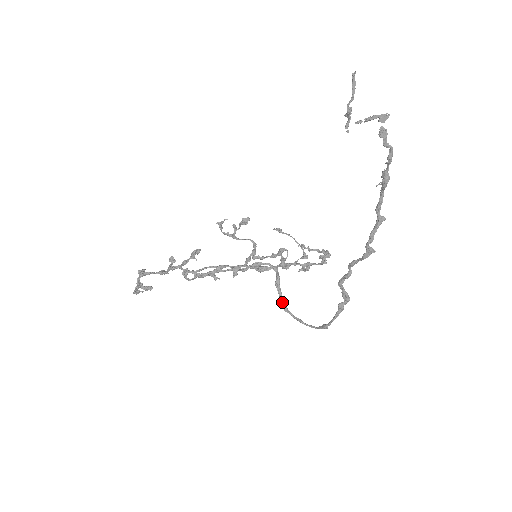
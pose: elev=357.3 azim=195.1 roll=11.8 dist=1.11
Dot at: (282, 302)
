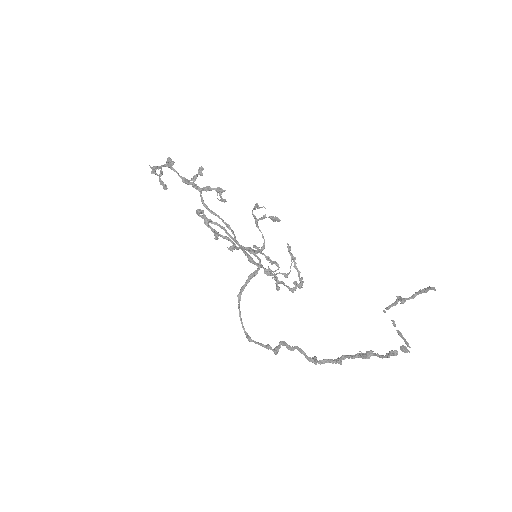
Dot at: (242, 290)
